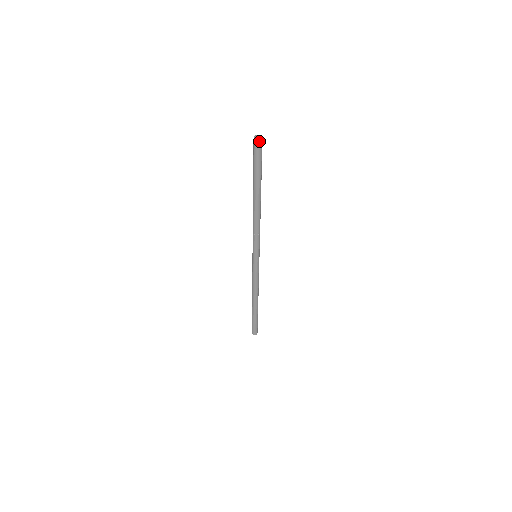
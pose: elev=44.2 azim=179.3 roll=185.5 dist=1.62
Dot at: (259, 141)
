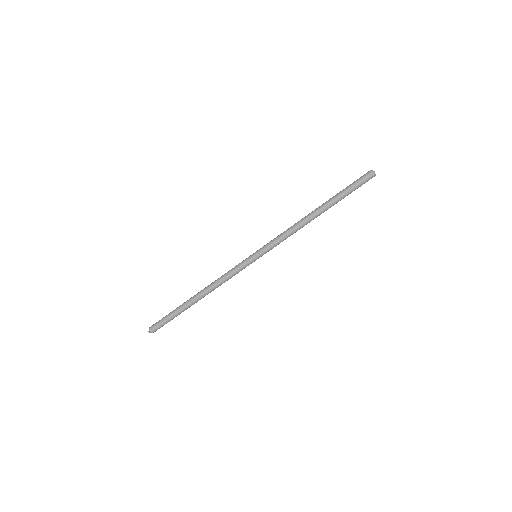
Dot at: (373, 175)
